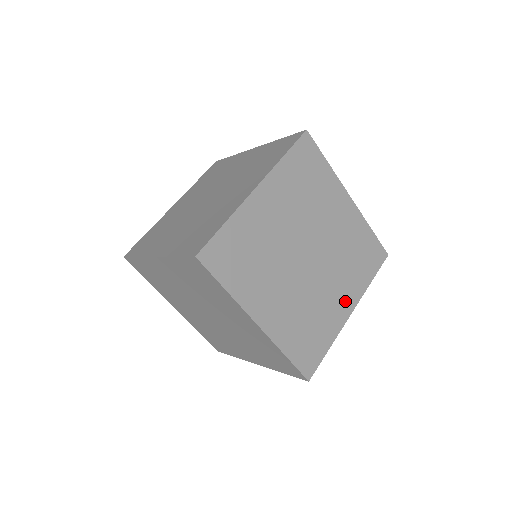
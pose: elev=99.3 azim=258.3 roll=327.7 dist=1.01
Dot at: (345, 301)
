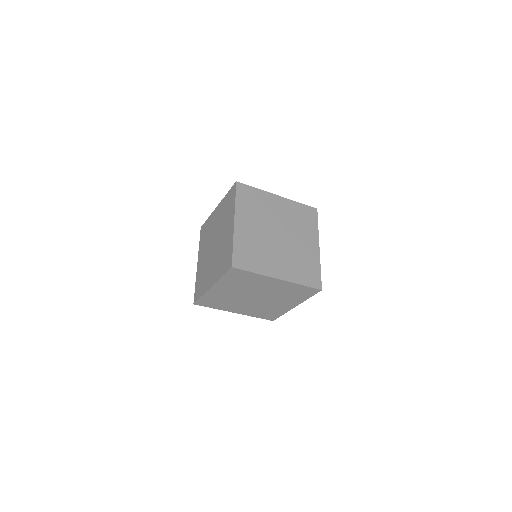
Dot at: (280, 271)
